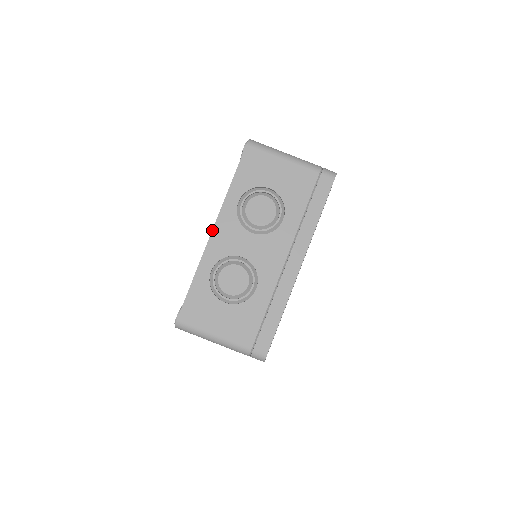
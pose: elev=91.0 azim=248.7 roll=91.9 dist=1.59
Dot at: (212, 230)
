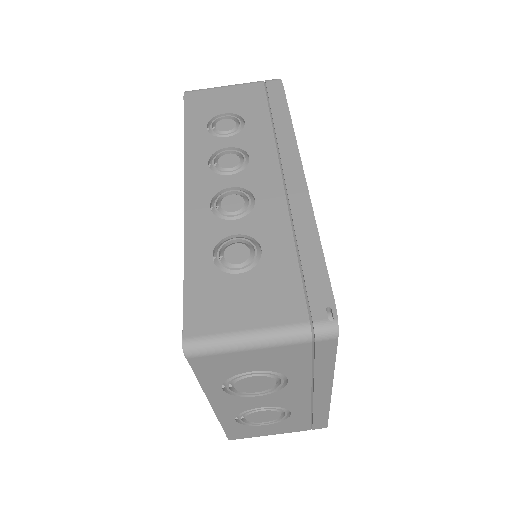
Dot at: occluded
